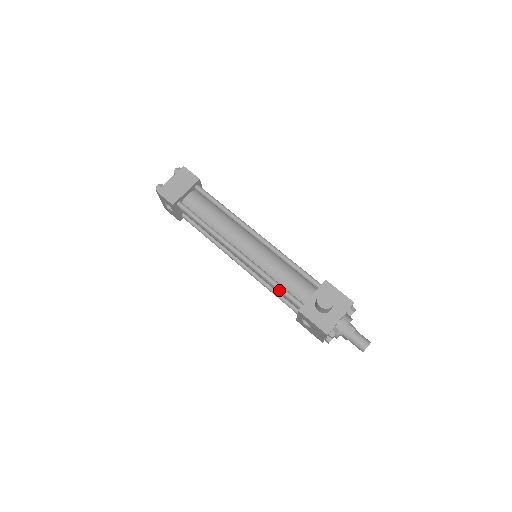
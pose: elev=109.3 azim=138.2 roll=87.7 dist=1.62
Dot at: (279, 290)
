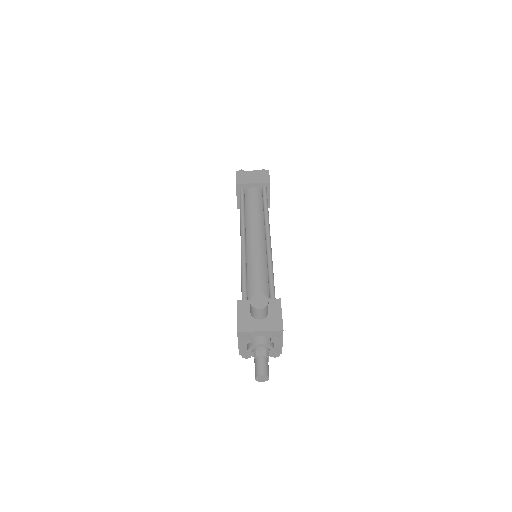
Dot at: (242, 280)
